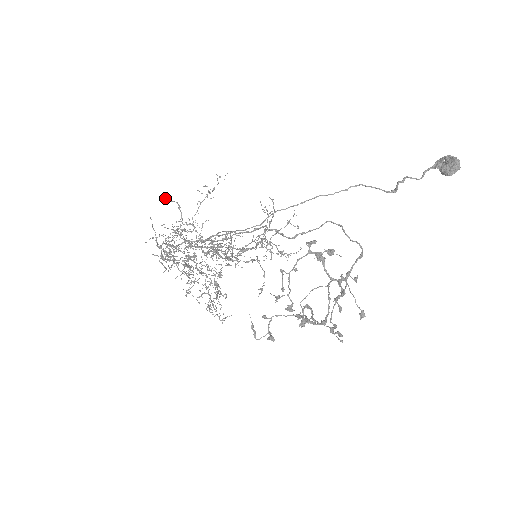
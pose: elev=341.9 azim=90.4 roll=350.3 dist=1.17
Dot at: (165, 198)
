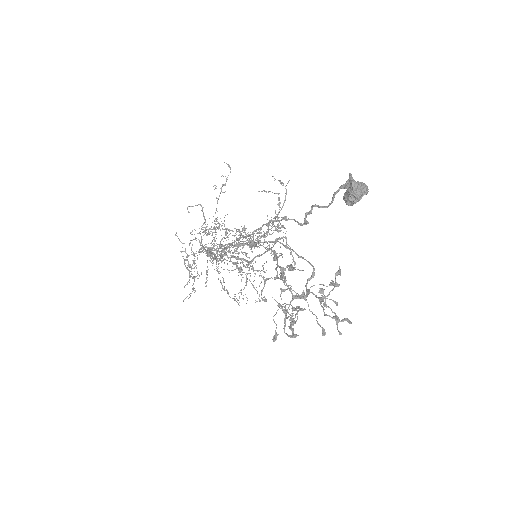
Dot at: (188, 206)
